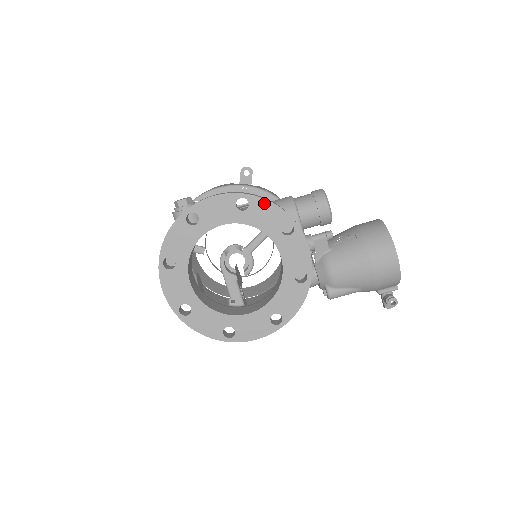
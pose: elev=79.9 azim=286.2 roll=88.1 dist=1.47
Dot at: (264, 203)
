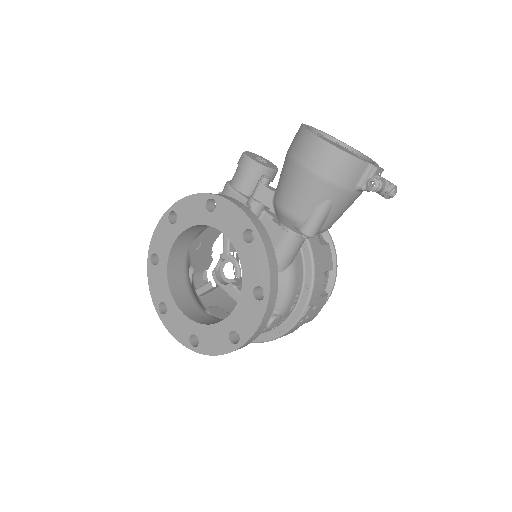
Dot at: (184, 202)
